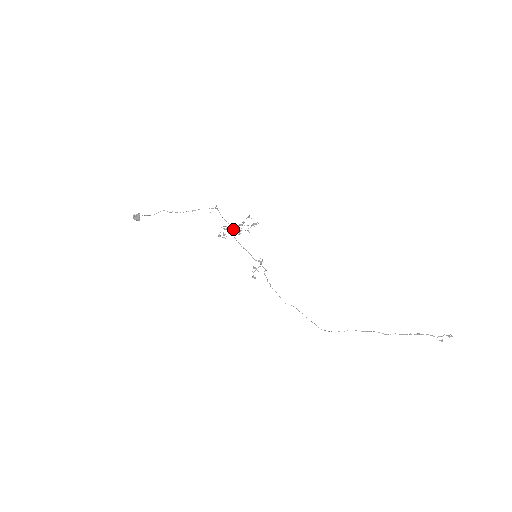
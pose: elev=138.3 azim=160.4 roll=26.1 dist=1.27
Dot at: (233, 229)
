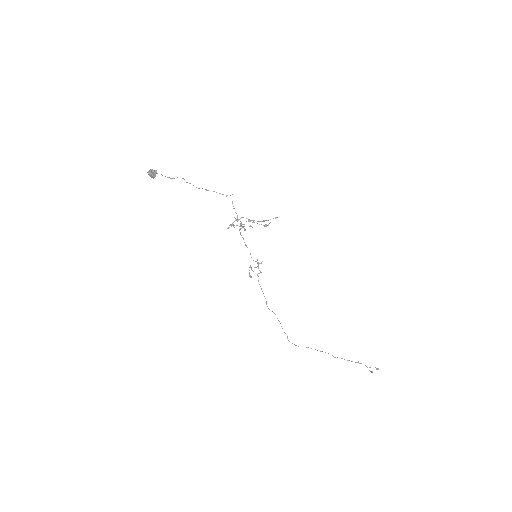
Dot at: (240, 223)
